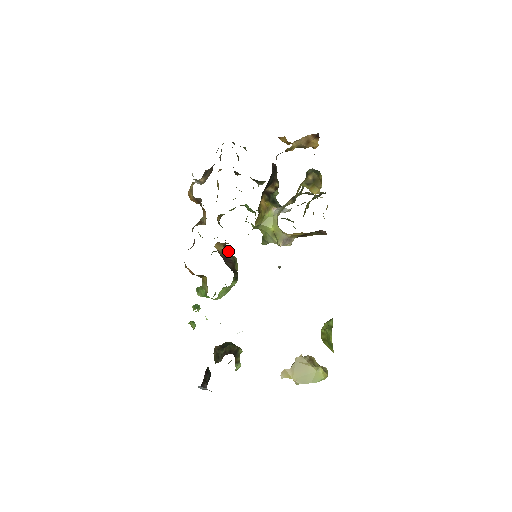
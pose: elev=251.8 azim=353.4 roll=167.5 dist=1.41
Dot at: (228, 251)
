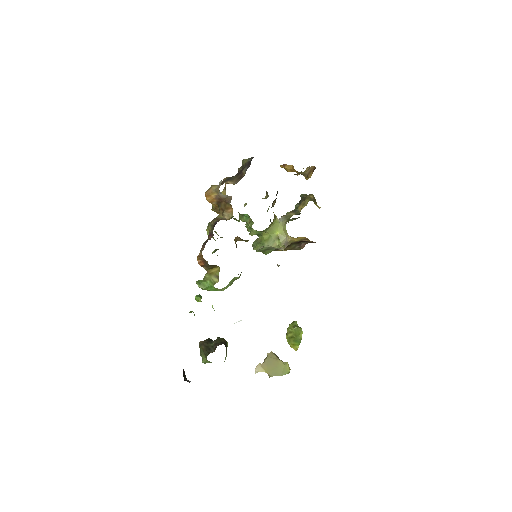
Dot at: occluded
